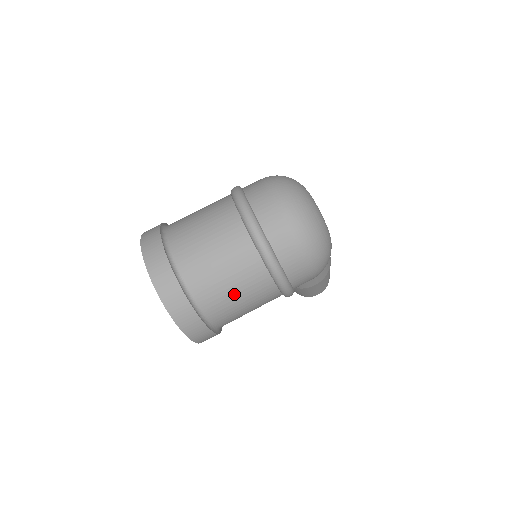
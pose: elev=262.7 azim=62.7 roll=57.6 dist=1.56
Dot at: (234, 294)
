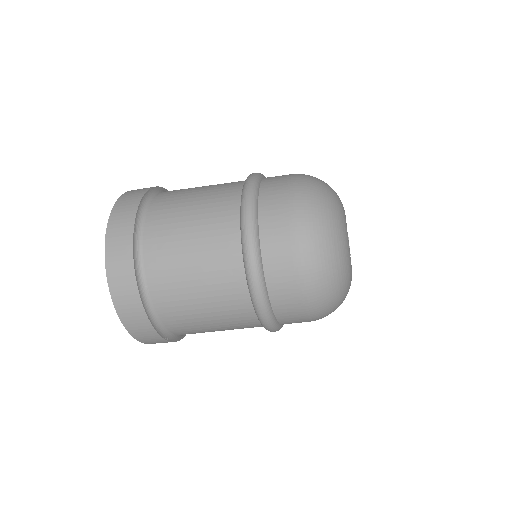
Dot at: (208, 323)
